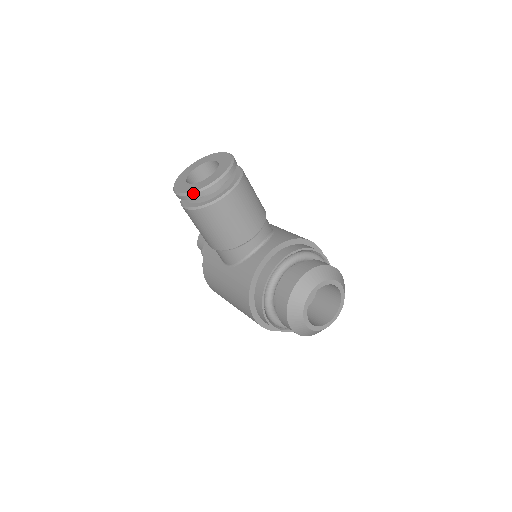
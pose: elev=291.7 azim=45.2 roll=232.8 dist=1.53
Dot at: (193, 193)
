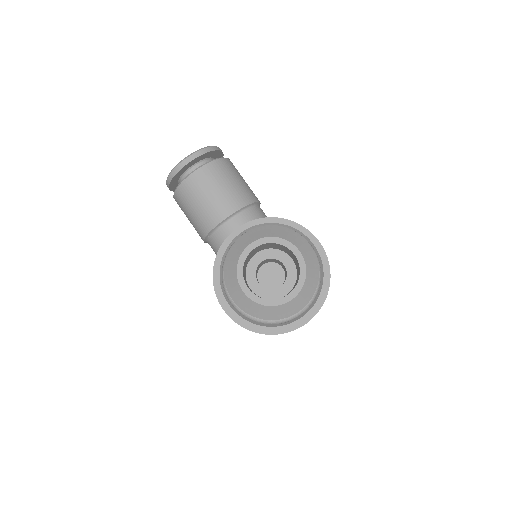
Dot at: (168, 175)
